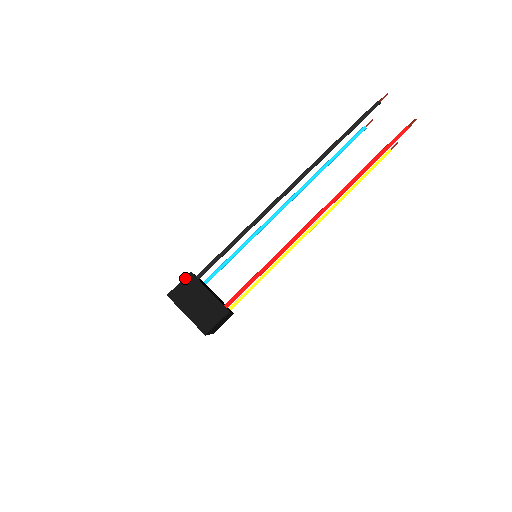
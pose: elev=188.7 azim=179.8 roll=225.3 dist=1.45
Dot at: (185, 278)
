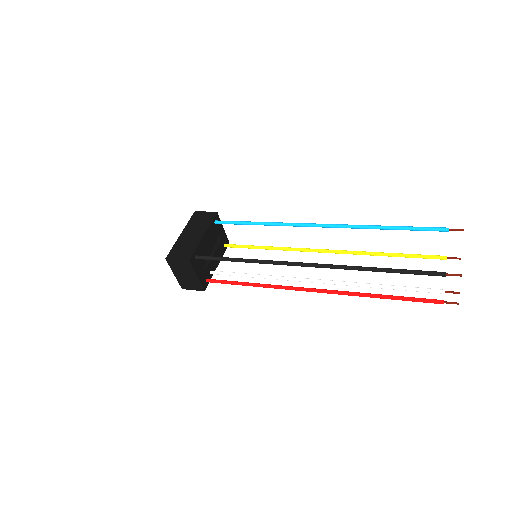
Dot at: (183, 260)
